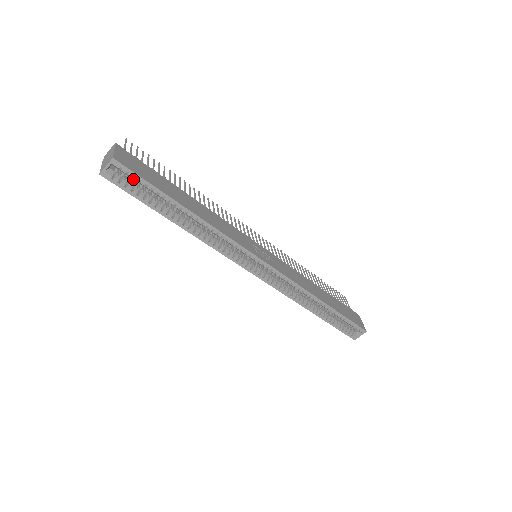
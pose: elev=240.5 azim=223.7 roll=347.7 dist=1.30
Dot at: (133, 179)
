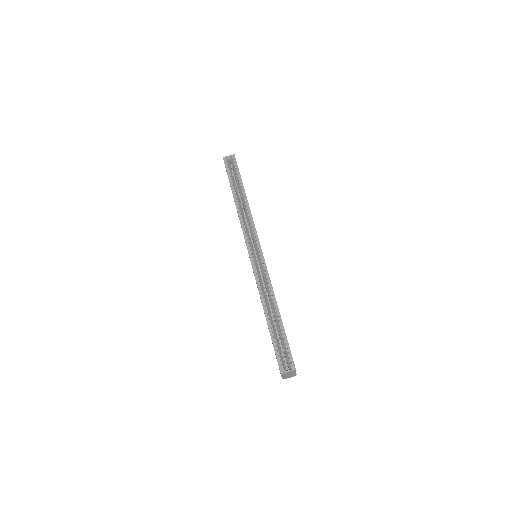
Dot at: (232, 173)
